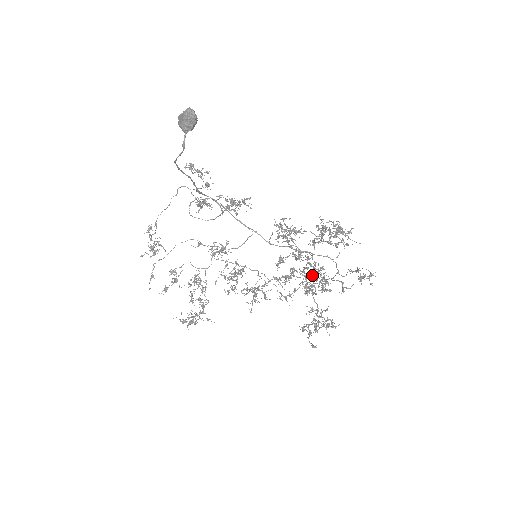
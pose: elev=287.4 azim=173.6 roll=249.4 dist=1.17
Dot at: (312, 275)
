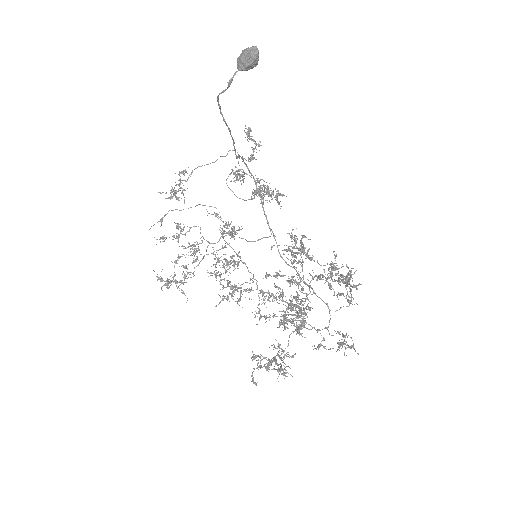
Dot at: occluded
